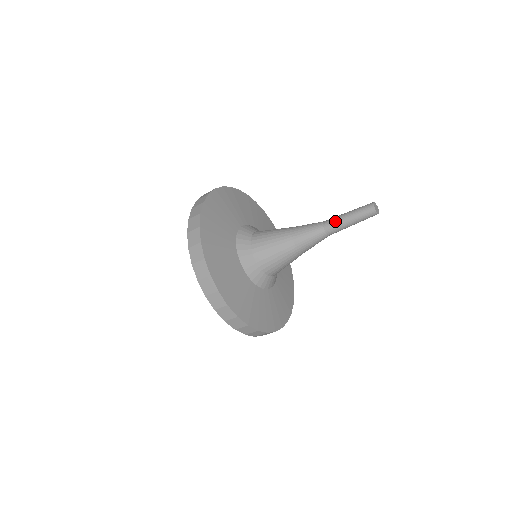
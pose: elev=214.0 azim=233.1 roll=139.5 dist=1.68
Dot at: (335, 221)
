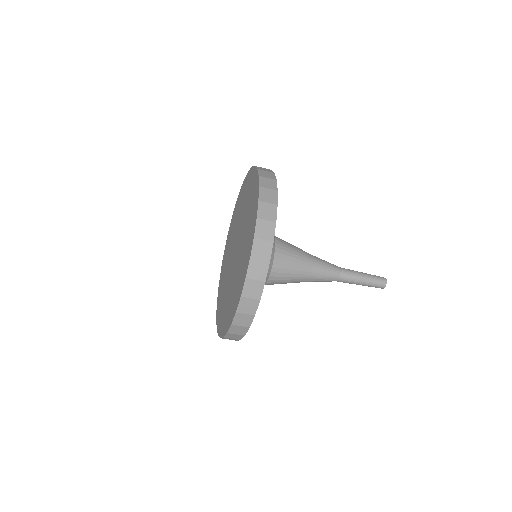
Dot at: (352, 276)
